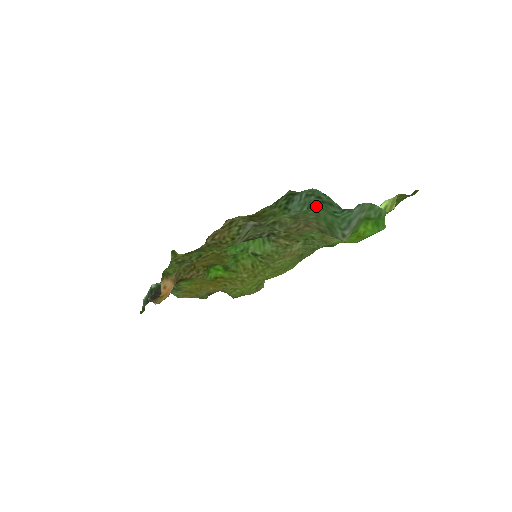
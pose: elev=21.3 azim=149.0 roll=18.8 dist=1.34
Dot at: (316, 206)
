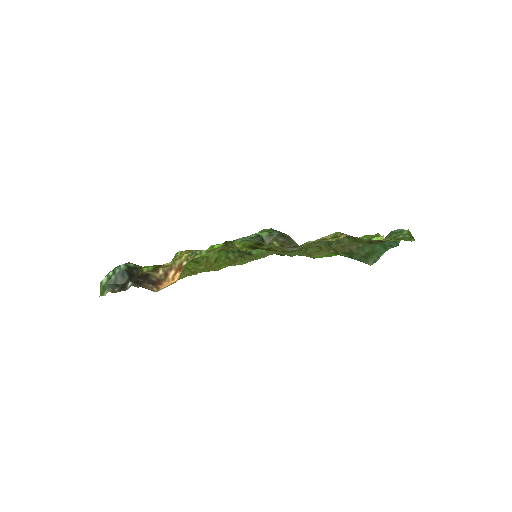
Dot at: occluded
